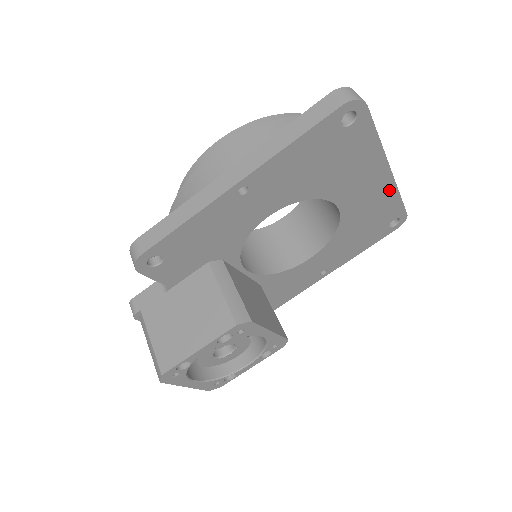
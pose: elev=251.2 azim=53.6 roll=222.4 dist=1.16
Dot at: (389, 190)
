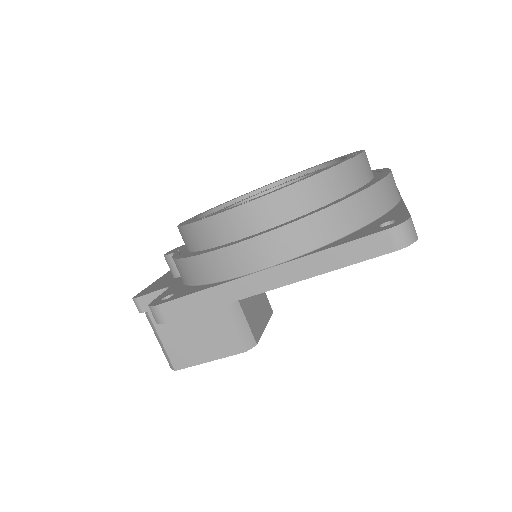
Dot at: occluded
